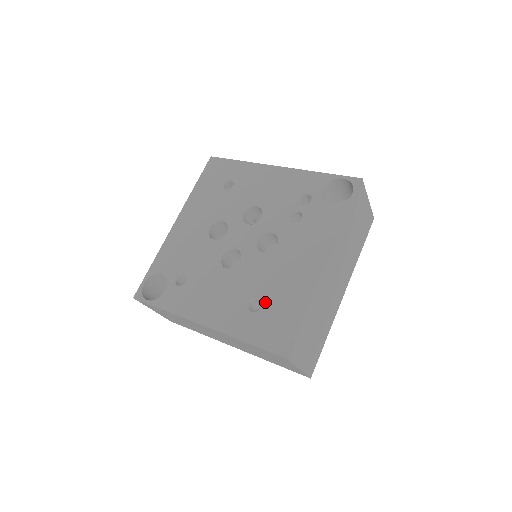
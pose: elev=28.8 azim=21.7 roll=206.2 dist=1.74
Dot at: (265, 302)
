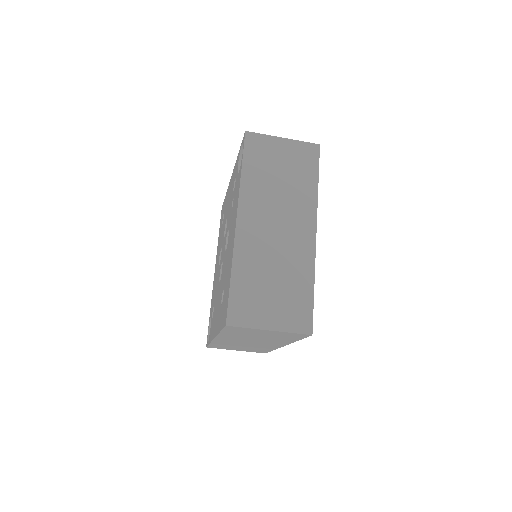
Dot at: (224, 289)
